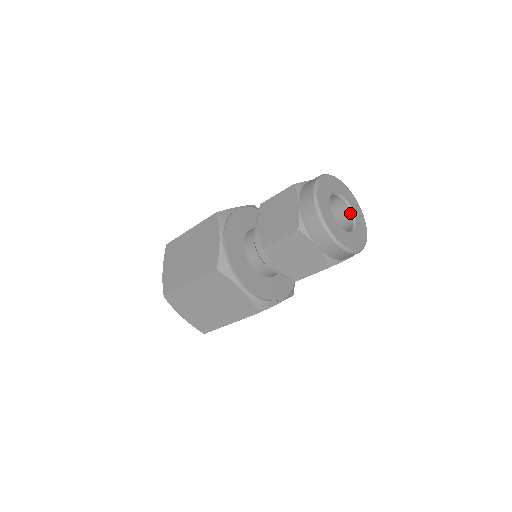
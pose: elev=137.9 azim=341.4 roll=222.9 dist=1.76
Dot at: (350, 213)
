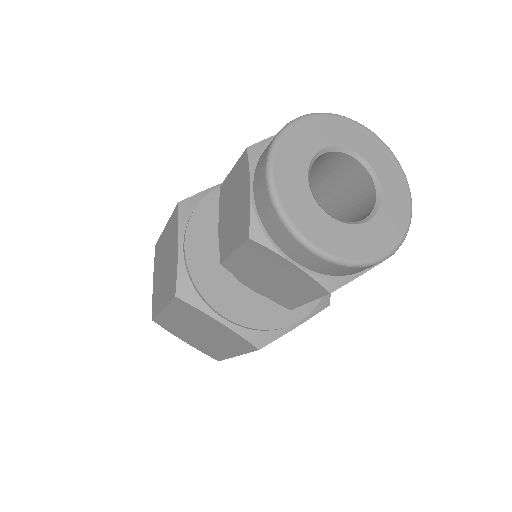
Dot at: (370, 212)
